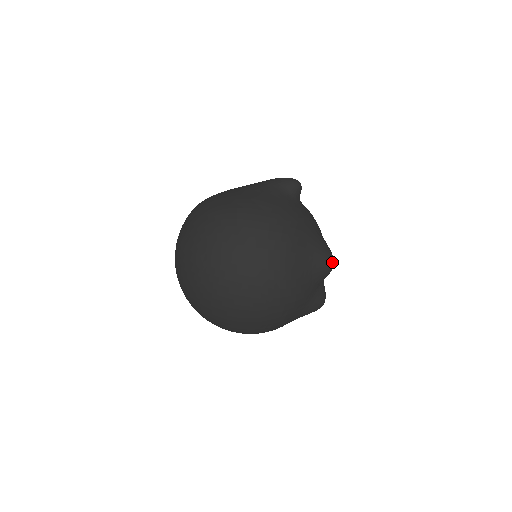
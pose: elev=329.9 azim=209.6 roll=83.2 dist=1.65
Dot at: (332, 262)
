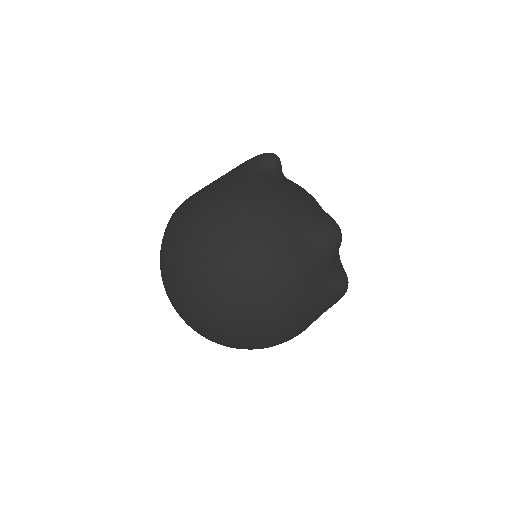
Dot at: (337, 230)
